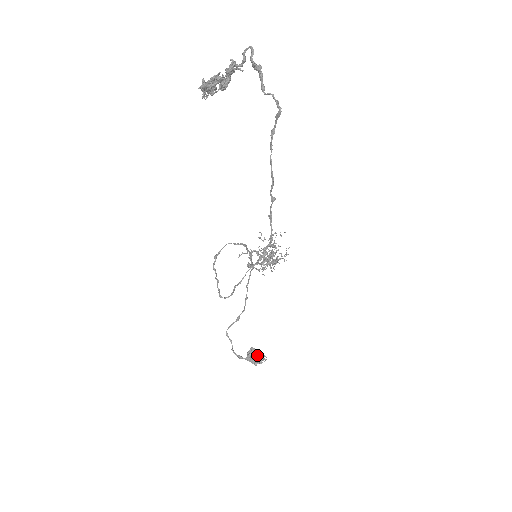
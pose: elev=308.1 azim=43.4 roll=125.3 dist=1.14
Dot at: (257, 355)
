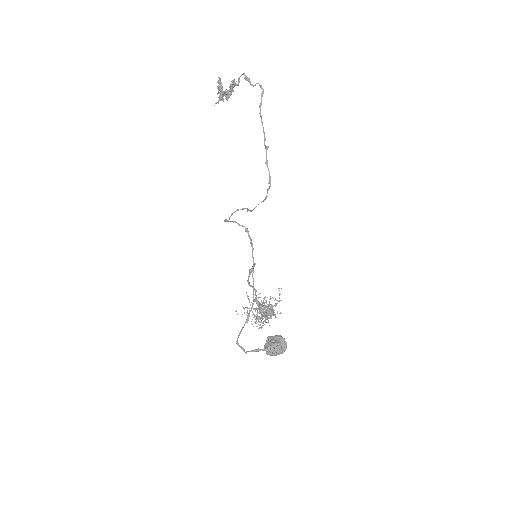
Dot at: (276, 339)
